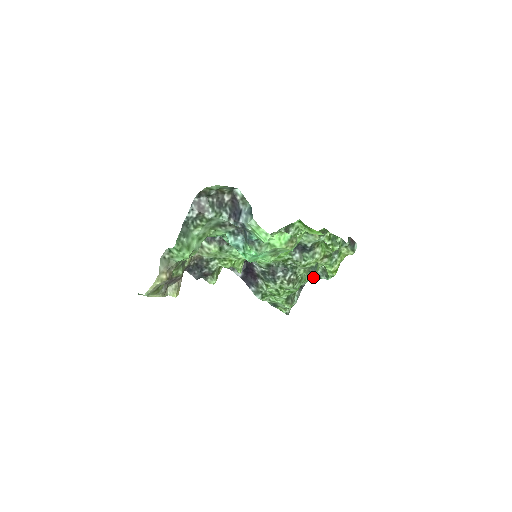
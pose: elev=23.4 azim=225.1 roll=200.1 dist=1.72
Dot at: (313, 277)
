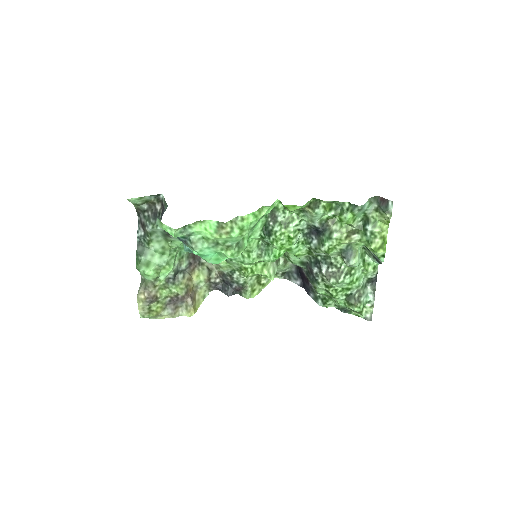
Dot at: (349, 263)
